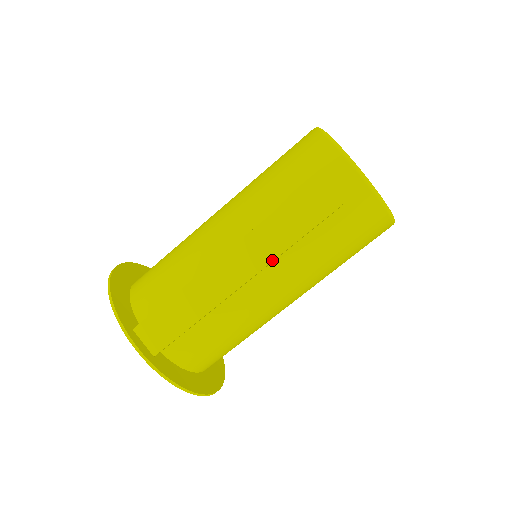
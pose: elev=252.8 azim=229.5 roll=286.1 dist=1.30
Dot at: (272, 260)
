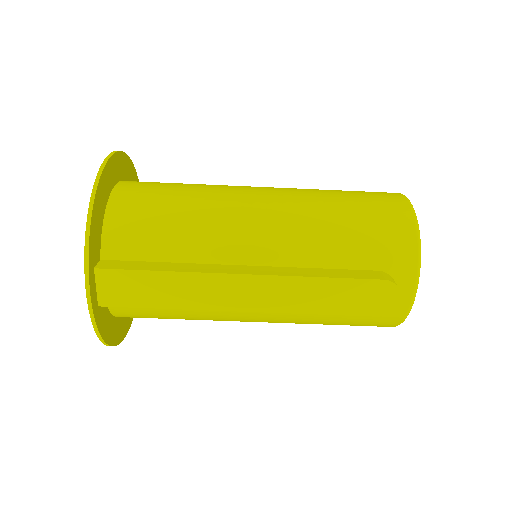
Dot at: (285, 312)
